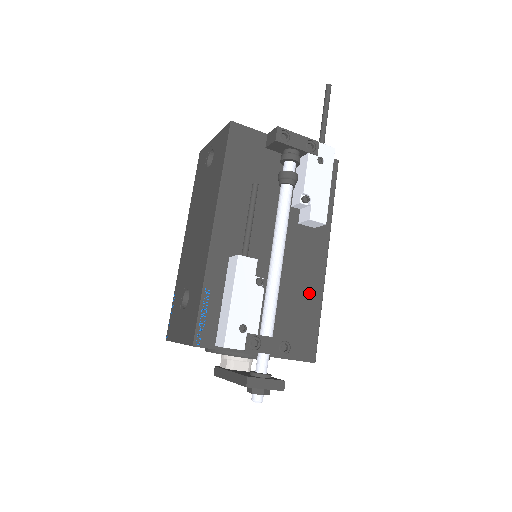
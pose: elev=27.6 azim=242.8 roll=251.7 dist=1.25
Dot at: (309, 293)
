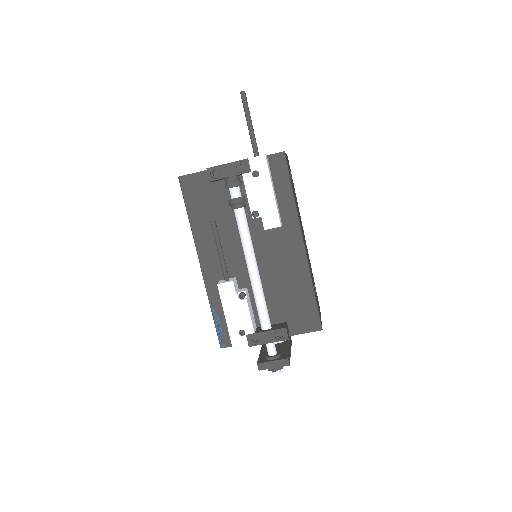
Dot at: (297, 279)
